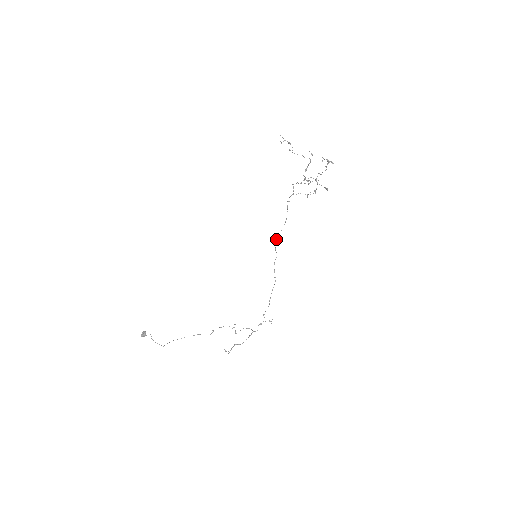
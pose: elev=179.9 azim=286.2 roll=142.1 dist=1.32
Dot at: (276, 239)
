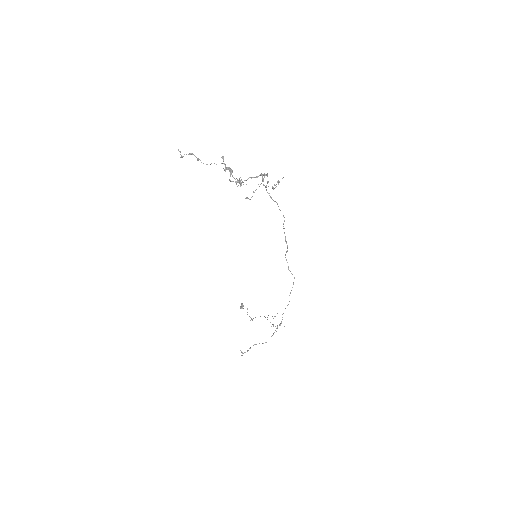
Dot at: occluded
